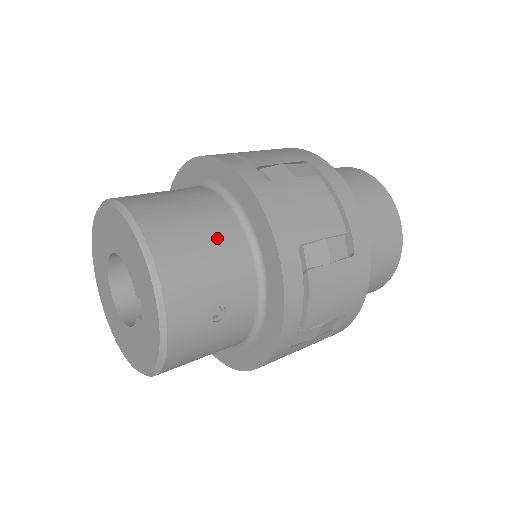
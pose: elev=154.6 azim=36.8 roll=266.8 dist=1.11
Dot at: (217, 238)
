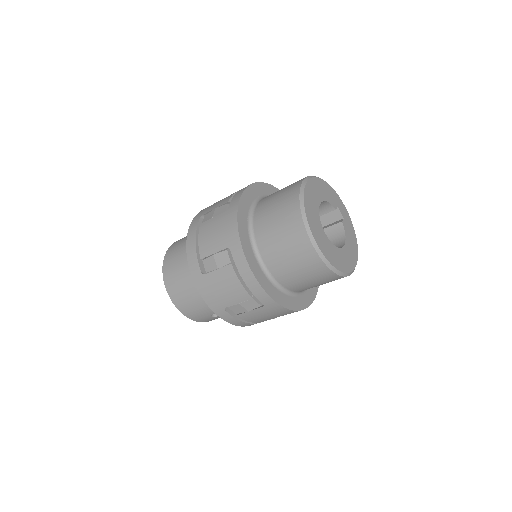
Dot at: (196, 294)
